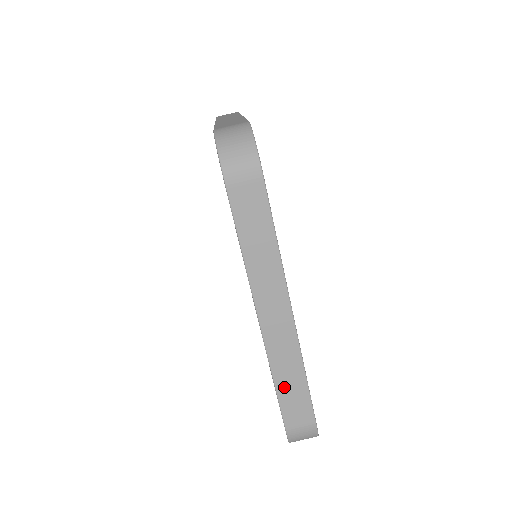
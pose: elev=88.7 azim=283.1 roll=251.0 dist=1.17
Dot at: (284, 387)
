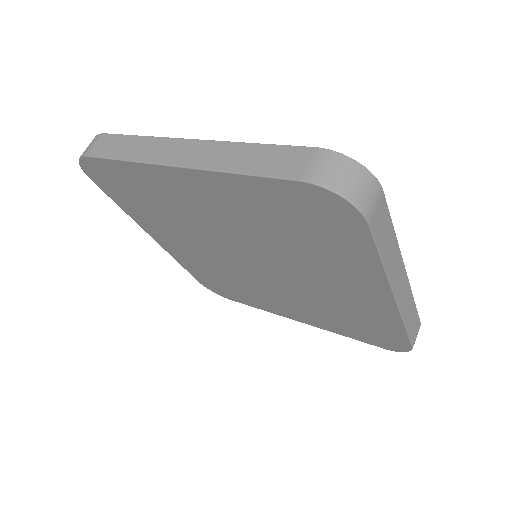
Dot at: (248, 166)
